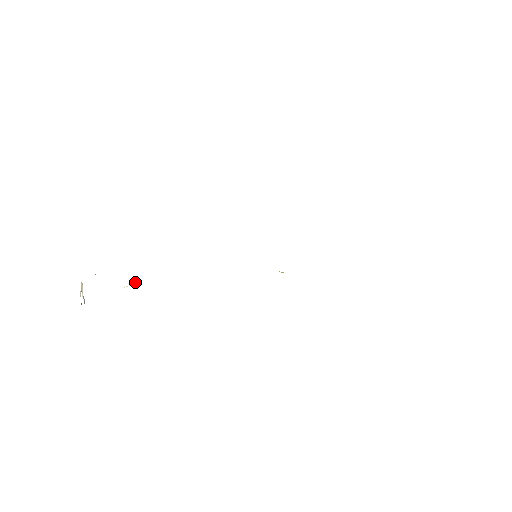
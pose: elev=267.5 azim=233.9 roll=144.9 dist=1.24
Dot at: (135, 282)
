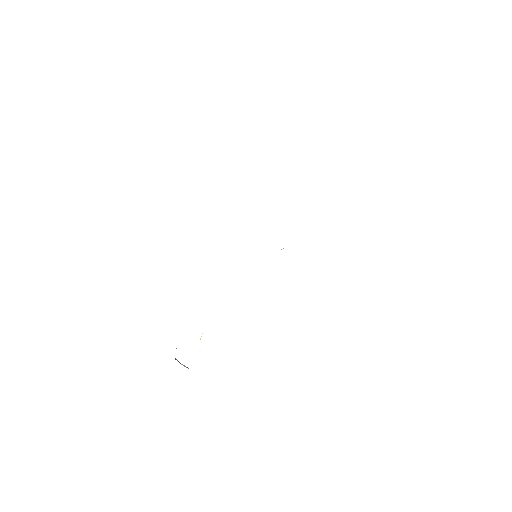
Dot at: occluded
